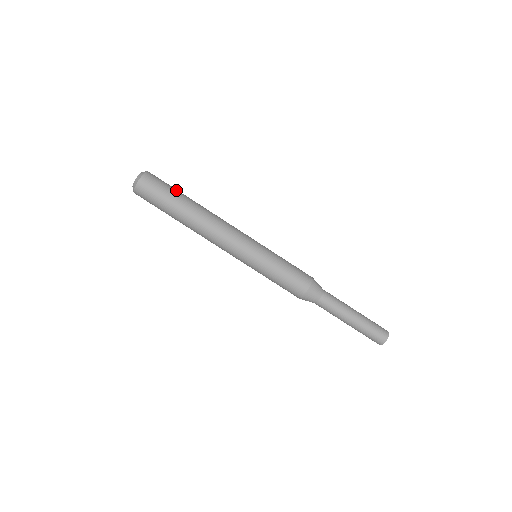
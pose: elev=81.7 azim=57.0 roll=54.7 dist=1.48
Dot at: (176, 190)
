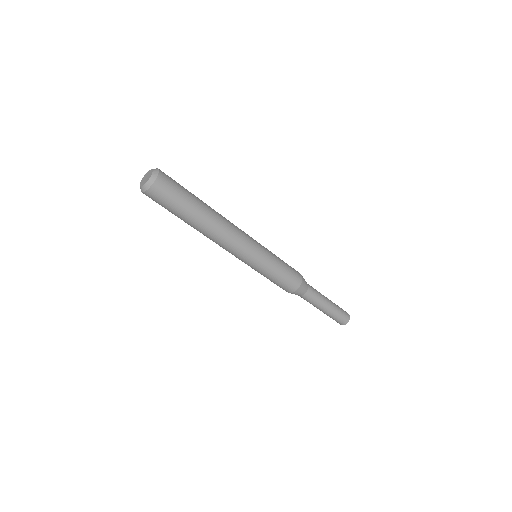
Dot at: (185, 202)
